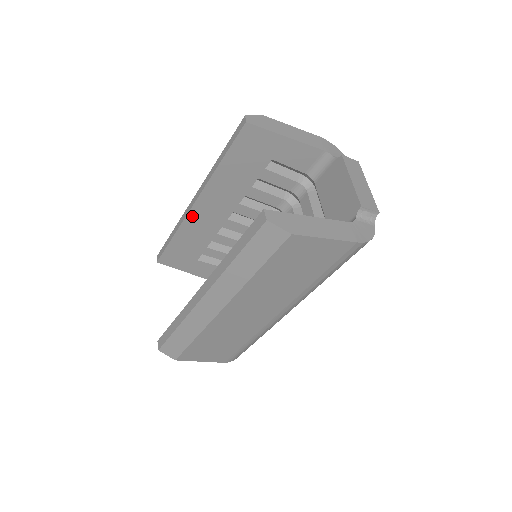
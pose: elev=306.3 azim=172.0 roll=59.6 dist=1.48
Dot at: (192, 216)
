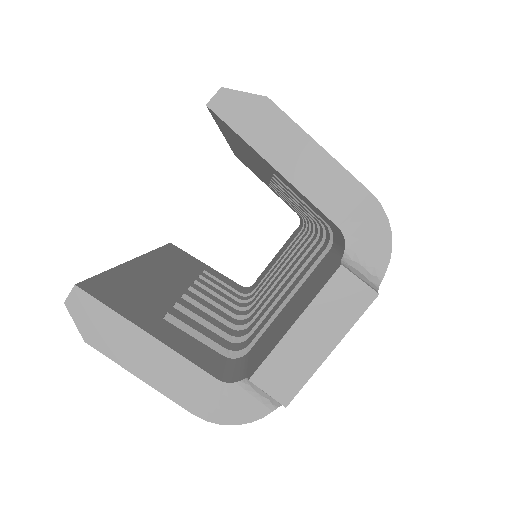
Dot at: occluded
